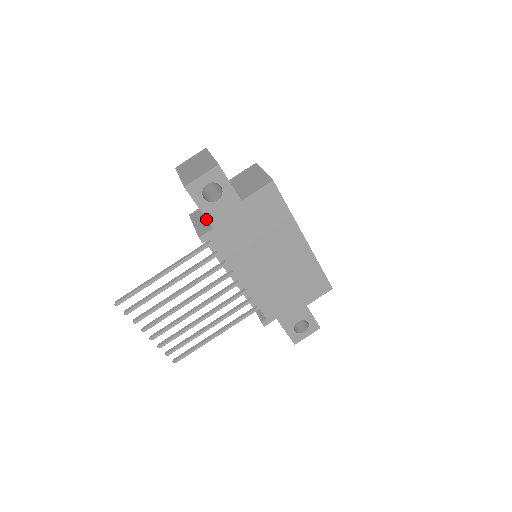
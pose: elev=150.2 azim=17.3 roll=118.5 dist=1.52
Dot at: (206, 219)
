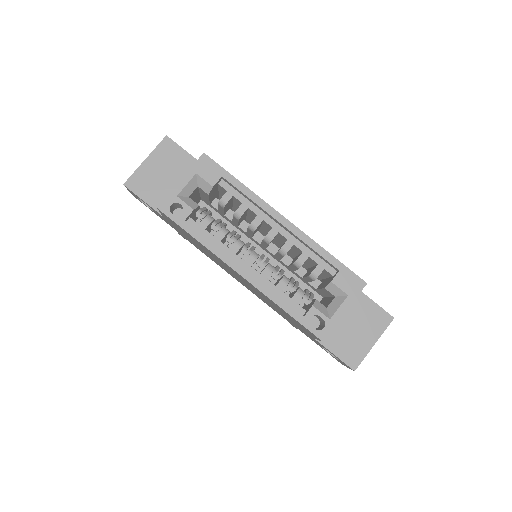
Dot at: occluded
